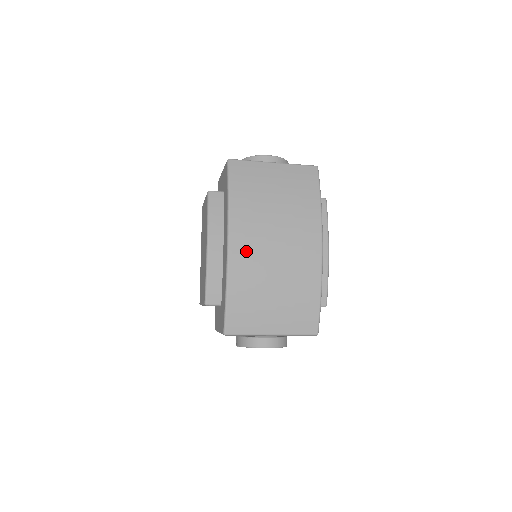
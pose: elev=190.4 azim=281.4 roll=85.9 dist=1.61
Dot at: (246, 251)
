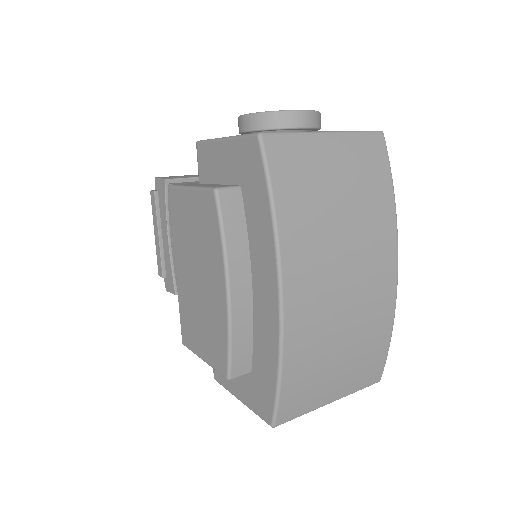
Dot at: (307, 303)
